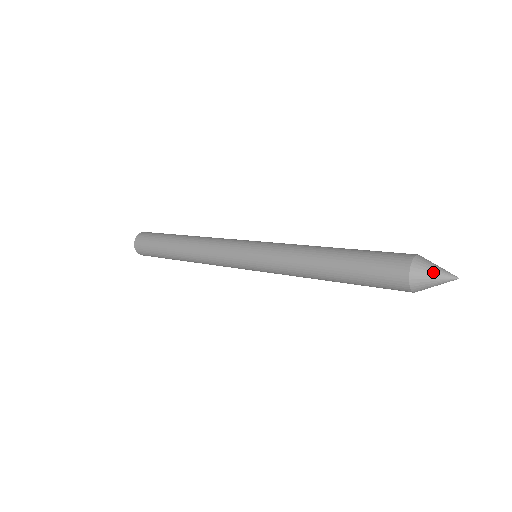
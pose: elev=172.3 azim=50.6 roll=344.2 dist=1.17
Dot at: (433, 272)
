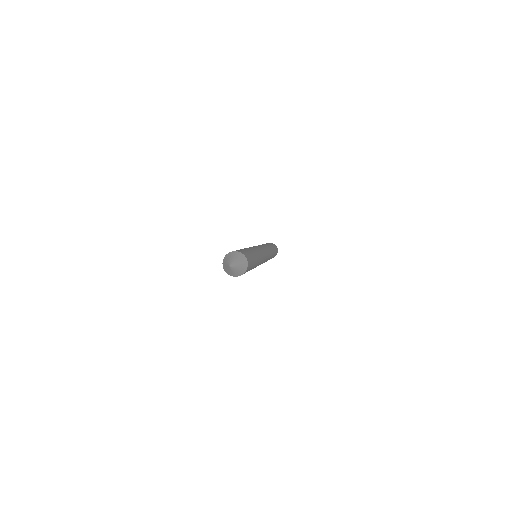
Dot at: (232, 258)
